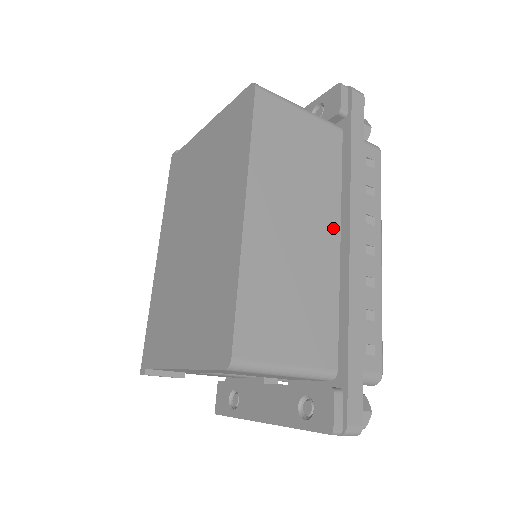
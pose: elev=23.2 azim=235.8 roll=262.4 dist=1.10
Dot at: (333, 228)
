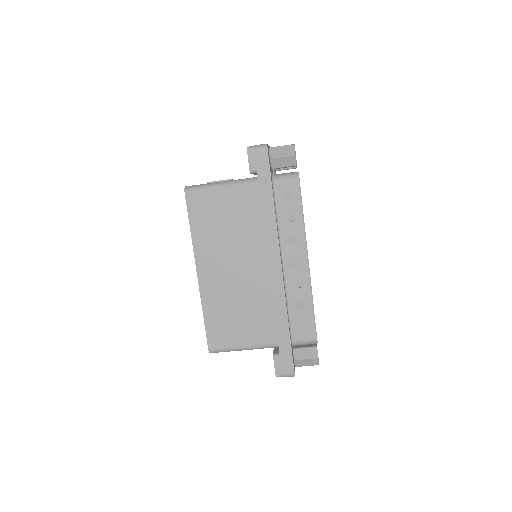
Dot at: (262, 259)
